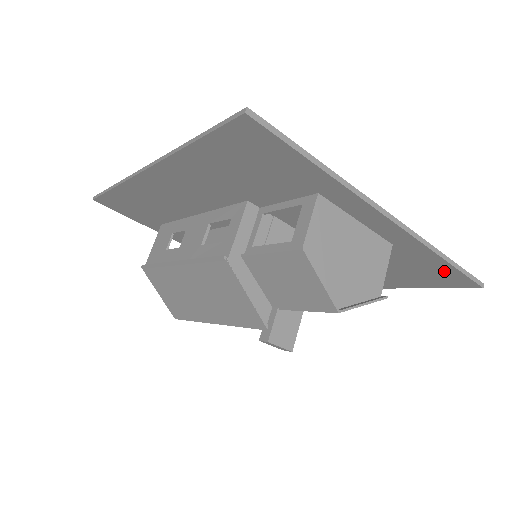
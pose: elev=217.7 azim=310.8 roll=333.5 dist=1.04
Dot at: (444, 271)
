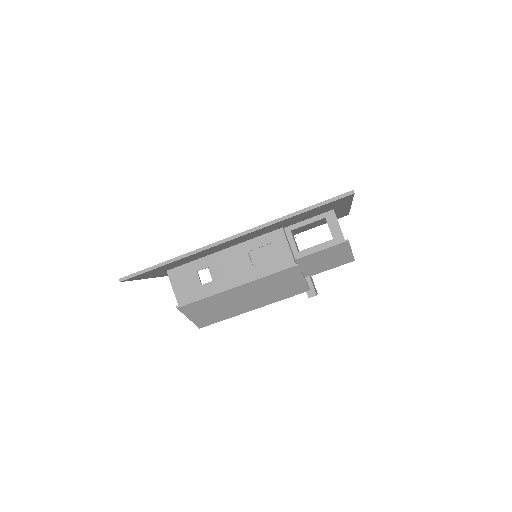
Dot at: occluded
